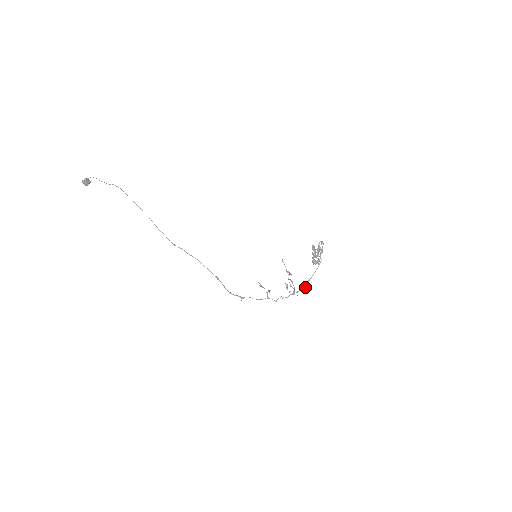
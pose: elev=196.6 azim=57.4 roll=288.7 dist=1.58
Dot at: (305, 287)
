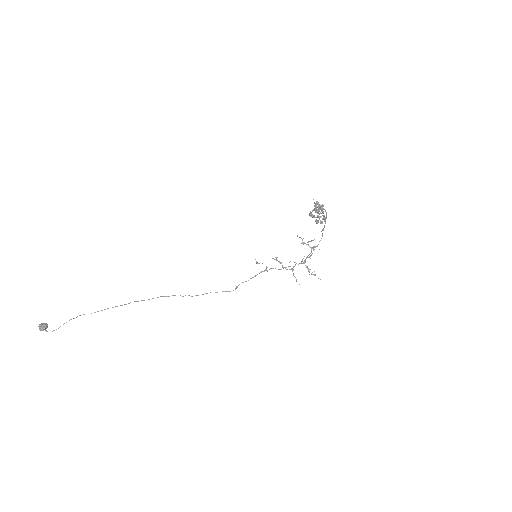
Dot at: (322, 236)
